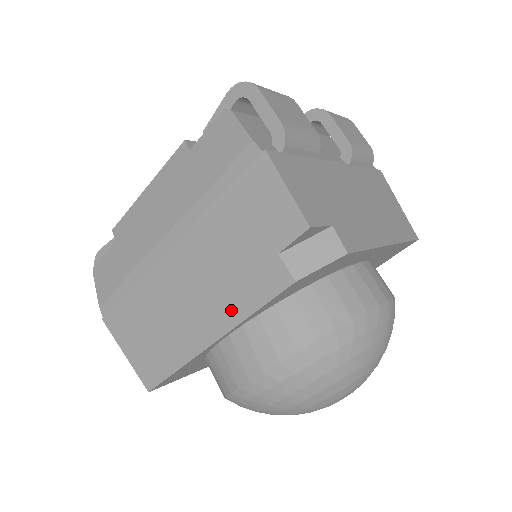
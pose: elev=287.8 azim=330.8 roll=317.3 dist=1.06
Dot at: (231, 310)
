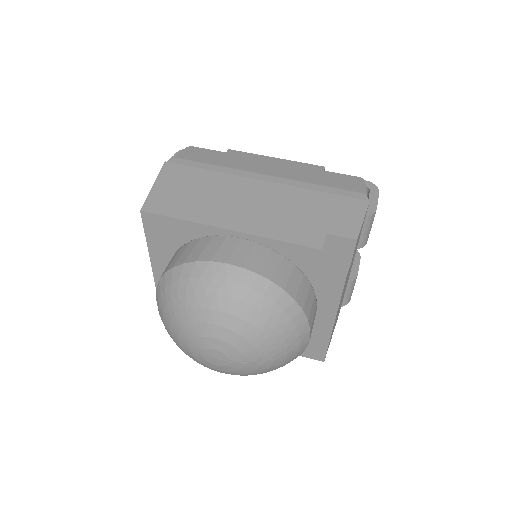
Dot at: (265, 228)
